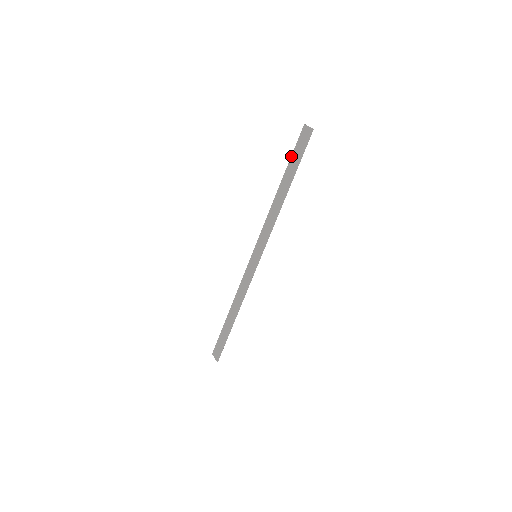
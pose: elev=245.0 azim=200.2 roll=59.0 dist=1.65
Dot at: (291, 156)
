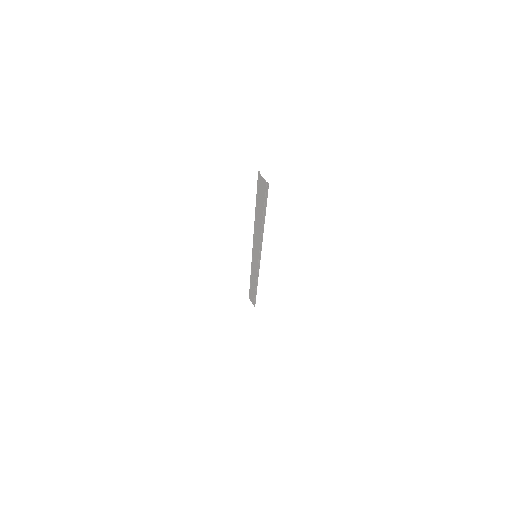
Dot at: (256, 194)
